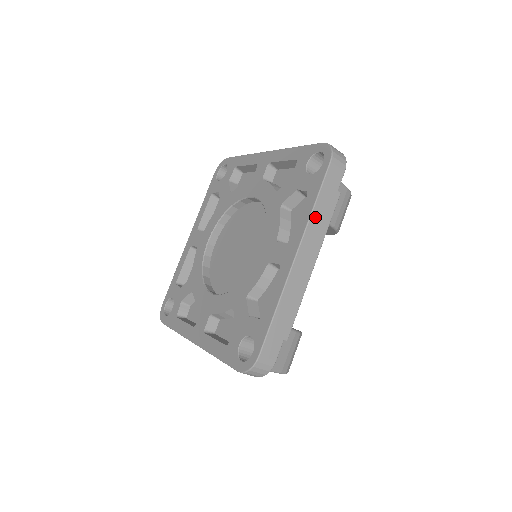
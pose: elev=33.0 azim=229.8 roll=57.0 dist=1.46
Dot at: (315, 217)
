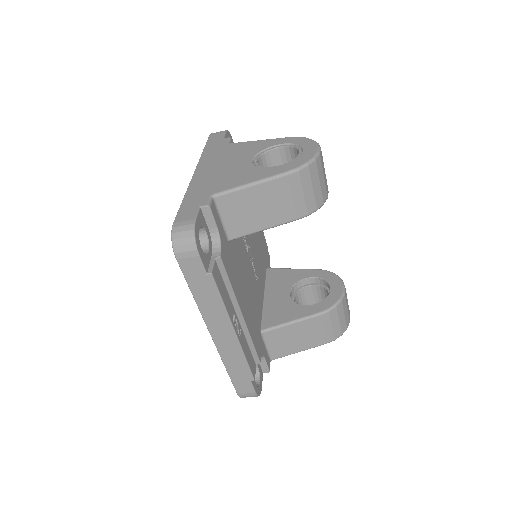
Dot at: (203, 304)
